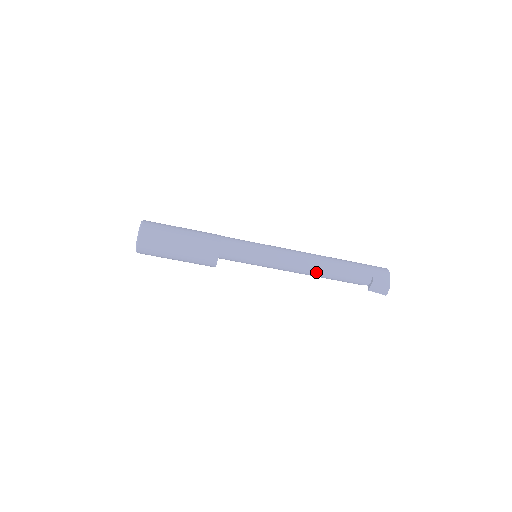
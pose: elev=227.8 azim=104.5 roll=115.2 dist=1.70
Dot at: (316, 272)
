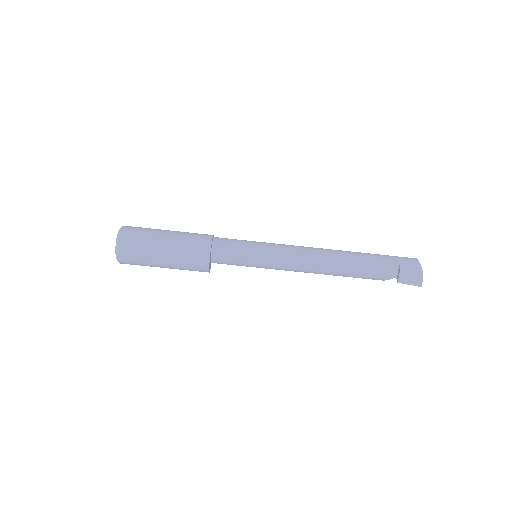
Dot at: (329, 265)
